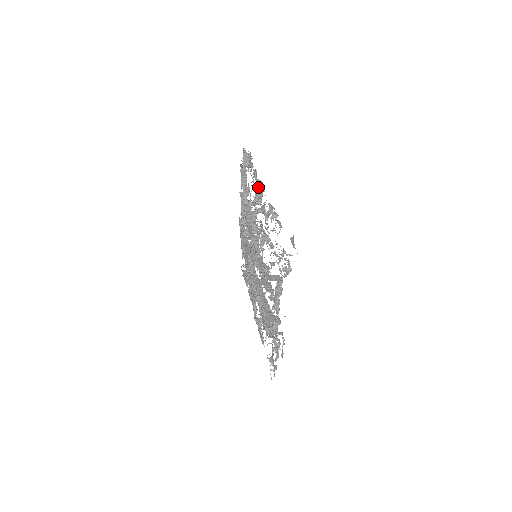
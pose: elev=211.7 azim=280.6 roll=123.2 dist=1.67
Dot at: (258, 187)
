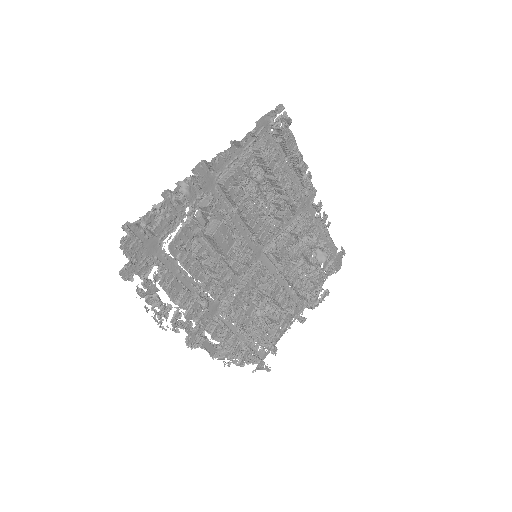
Dot at: occluded
